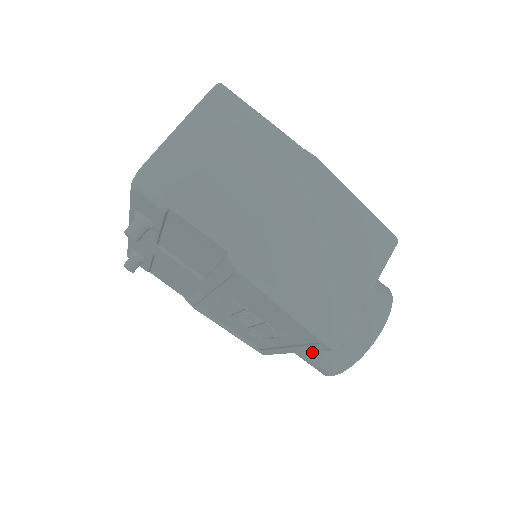
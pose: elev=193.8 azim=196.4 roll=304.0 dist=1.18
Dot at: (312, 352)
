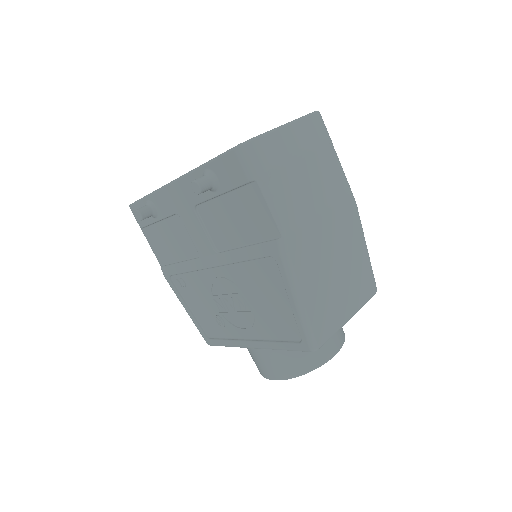
Dot at: (273, 352)
